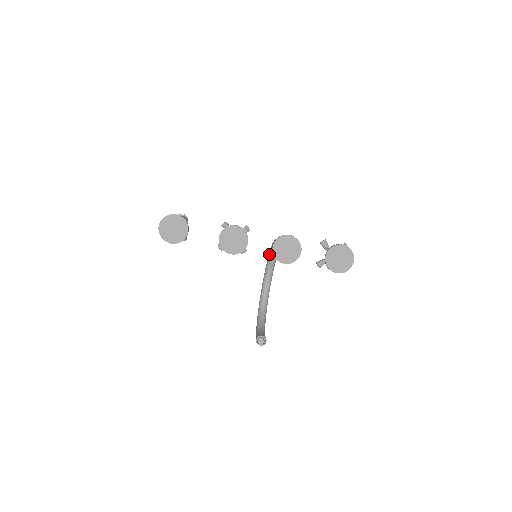
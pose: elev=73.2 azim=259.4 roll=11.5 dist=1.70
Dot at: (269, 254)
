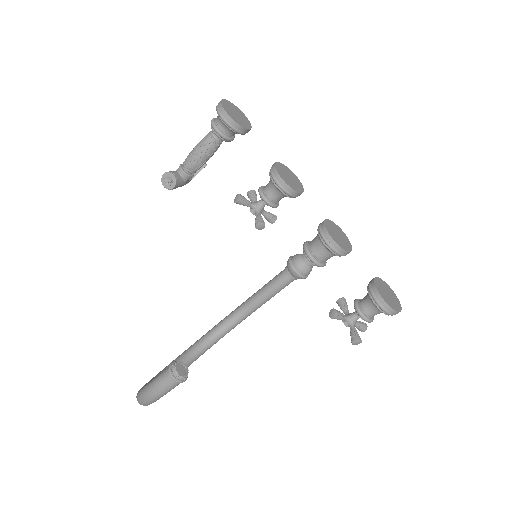
Dot at: (205, 334)
